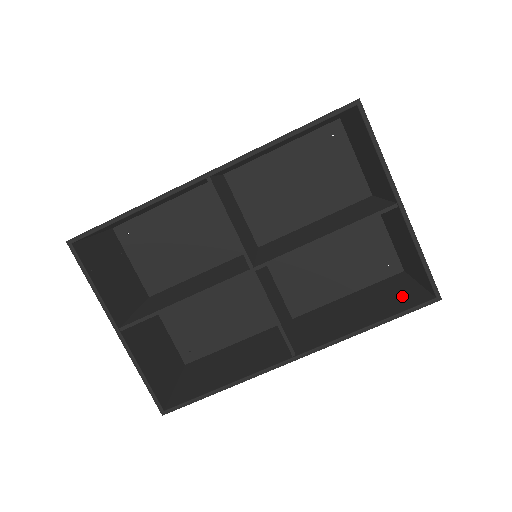
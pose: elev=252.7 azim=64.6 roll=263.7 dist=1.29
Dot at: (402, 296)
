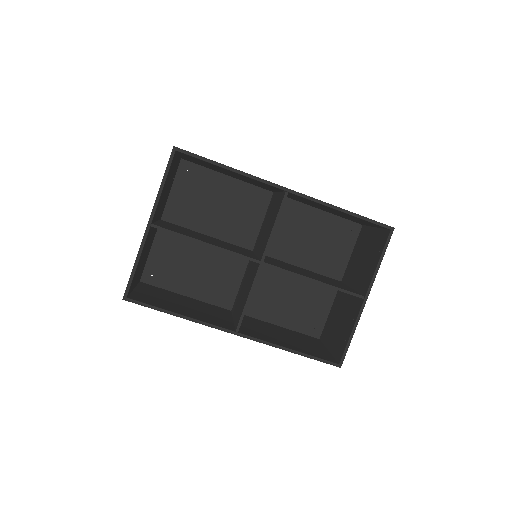
Dot at: (317, 350)
